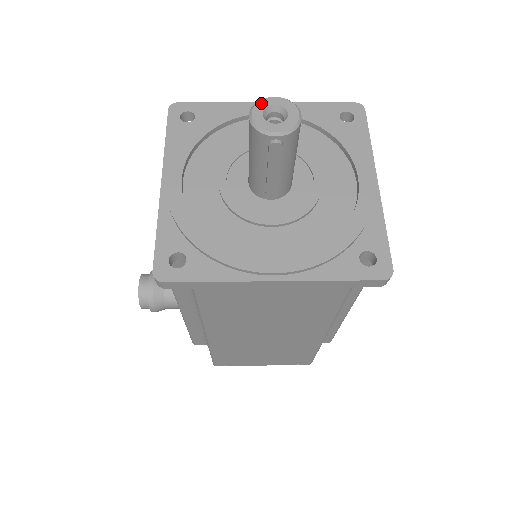
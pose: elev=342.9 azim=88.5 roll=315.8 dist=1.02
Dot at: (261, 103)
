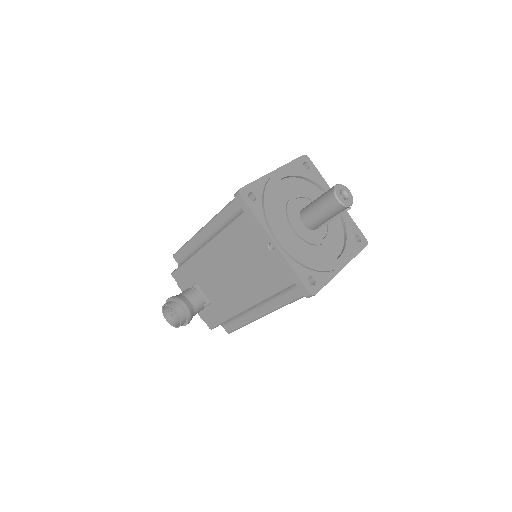
Dot at: (337, 191)
